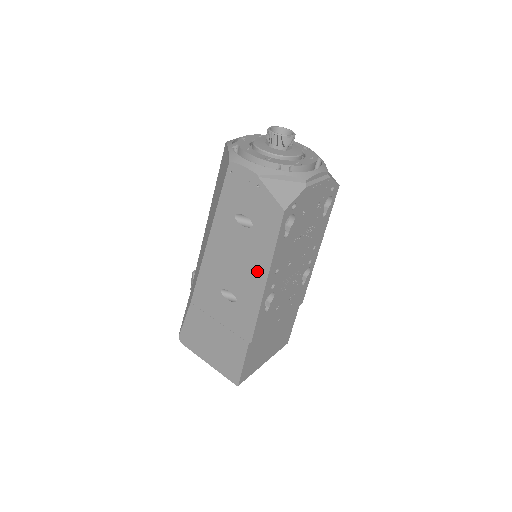
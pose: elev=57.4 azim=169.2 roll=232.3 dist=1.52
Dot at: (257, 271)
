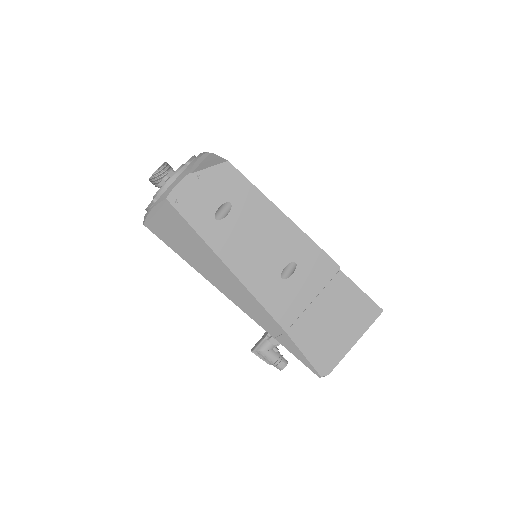
Dot at: (273, 220)
